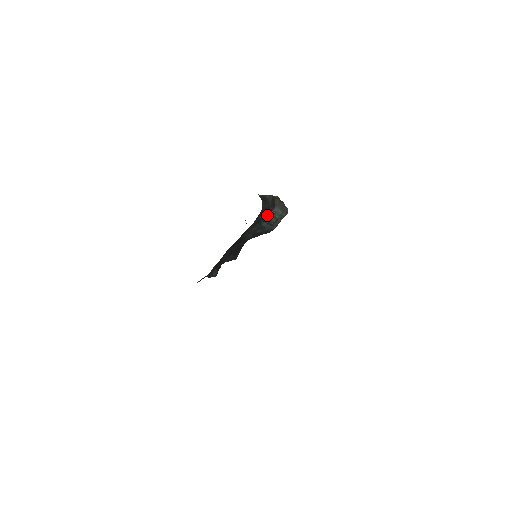
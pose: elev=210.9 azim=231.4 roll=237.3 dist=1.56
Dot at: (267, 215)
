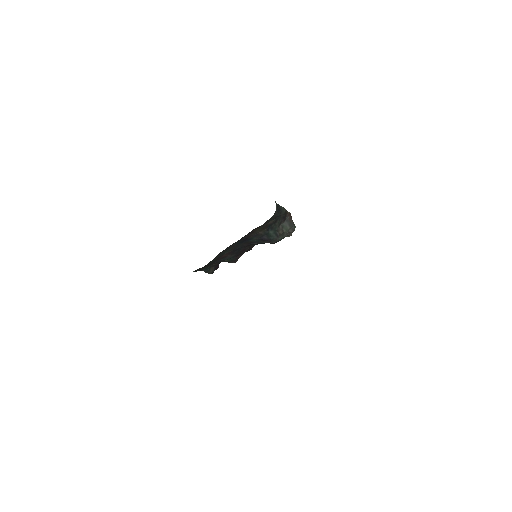
Dot at: (276, 224)
